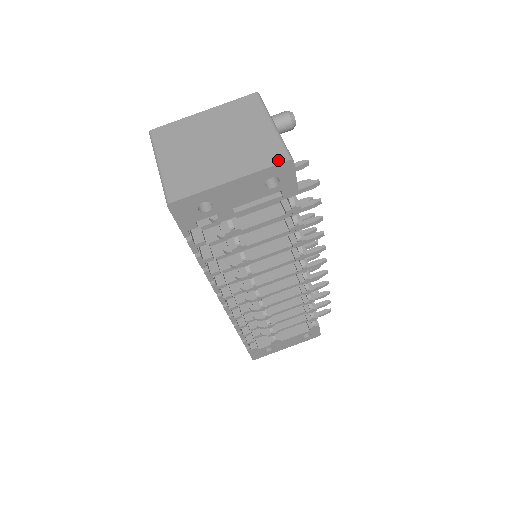
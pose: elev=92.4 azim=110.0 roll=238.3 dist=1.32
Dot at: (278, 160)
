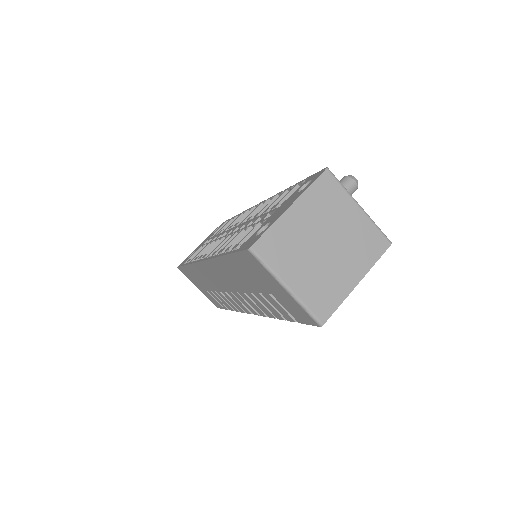
Dot at: (383, 248)
